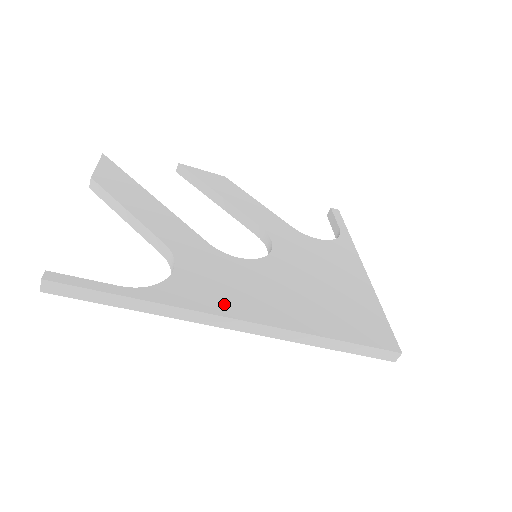
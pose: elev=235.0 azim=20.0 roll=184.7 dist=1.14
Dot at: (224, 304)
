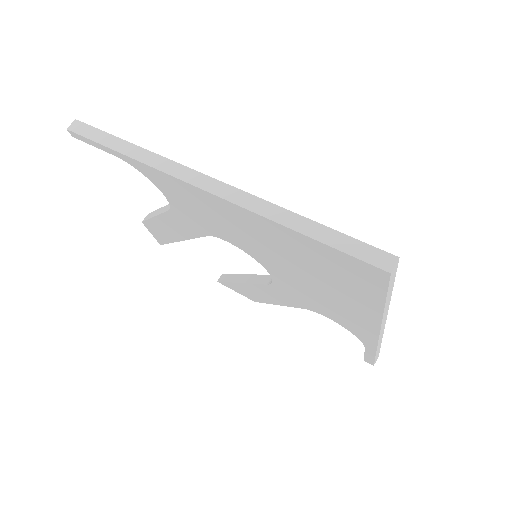
Dot at: occluded
